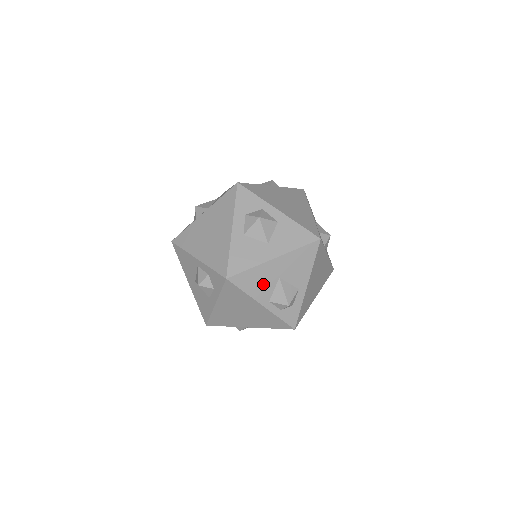
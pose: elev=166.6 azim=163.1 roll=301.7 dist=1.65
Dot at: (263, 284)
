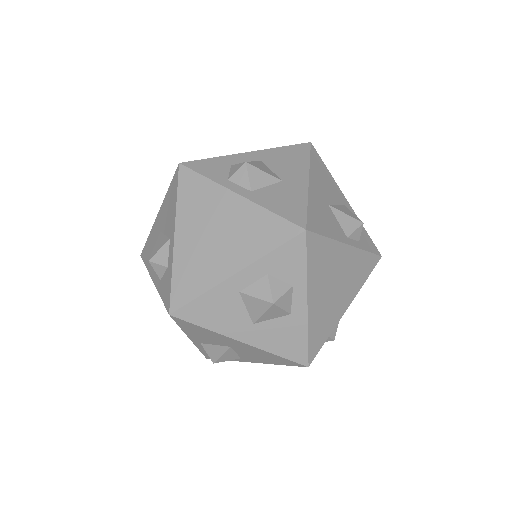
Dot at: (208, 338)
